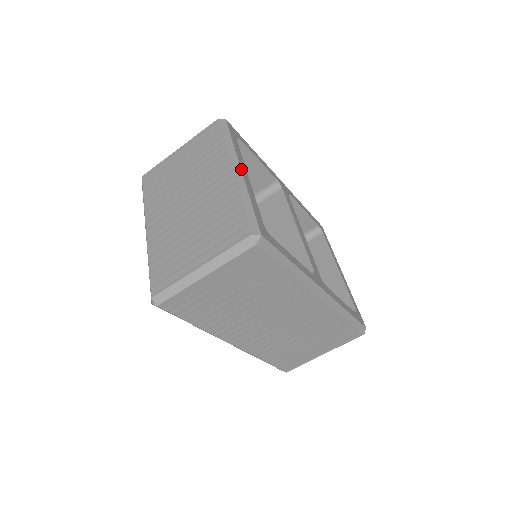
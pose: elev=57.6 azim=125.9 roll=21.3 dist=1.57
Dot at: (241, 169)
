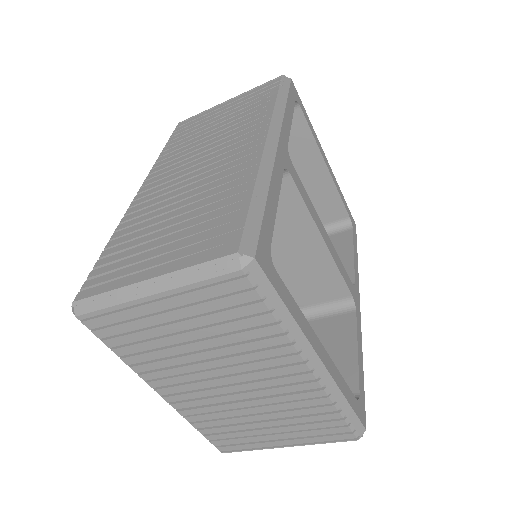
Dot at: (320, 359)
